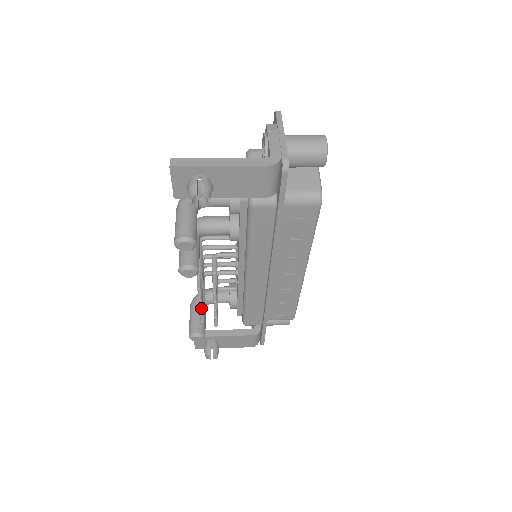
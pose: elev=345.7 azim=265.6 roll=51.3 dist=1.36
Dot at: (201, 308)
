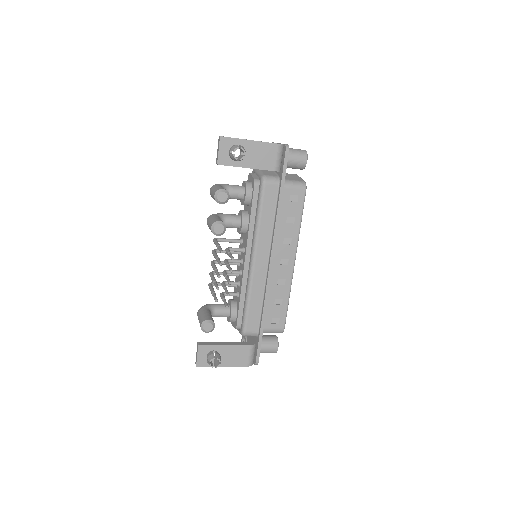
Dot at: (217, 285)
